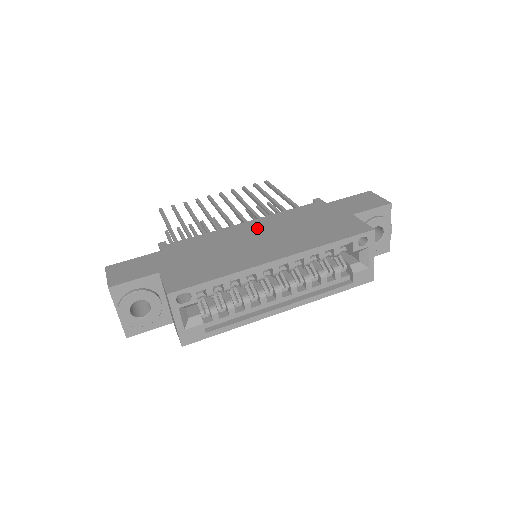
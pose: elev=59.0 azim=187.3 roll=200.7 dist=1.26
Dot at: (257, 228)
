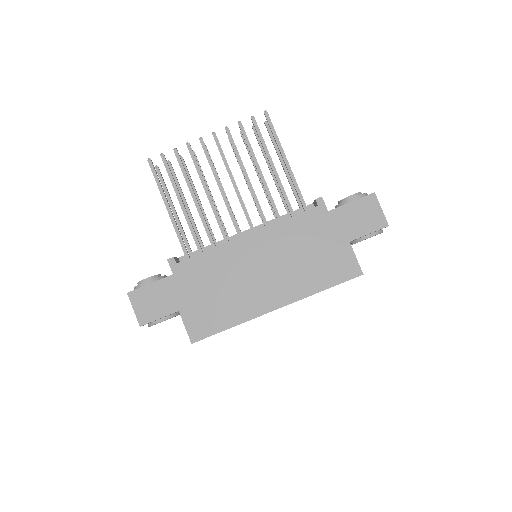
Dot at: (259, 250)
